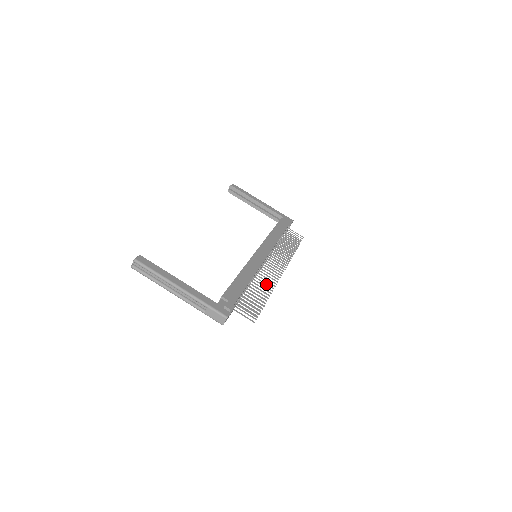
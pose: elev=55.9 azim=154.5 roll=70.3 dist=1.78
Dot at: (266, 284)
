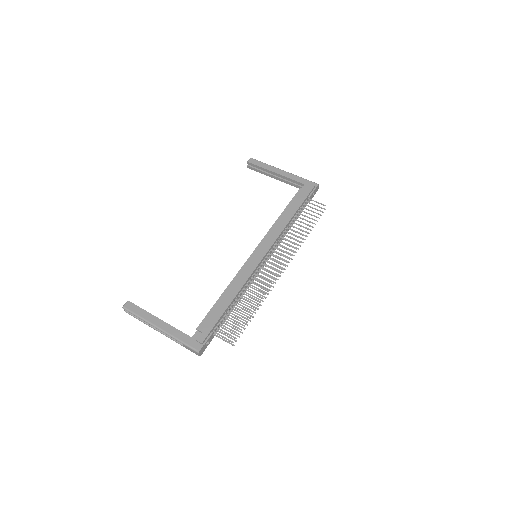
Dot at: occluded
